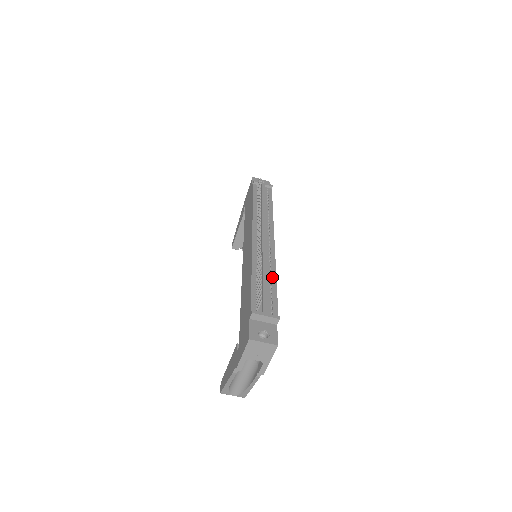
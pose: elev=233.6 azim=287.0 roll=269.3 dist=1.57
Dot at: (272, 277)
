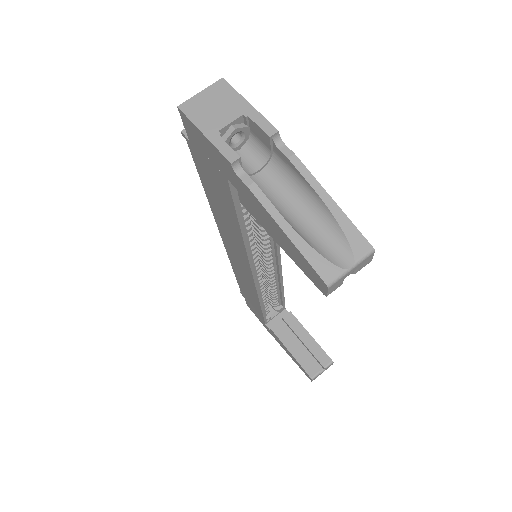
Dot at: occluded
